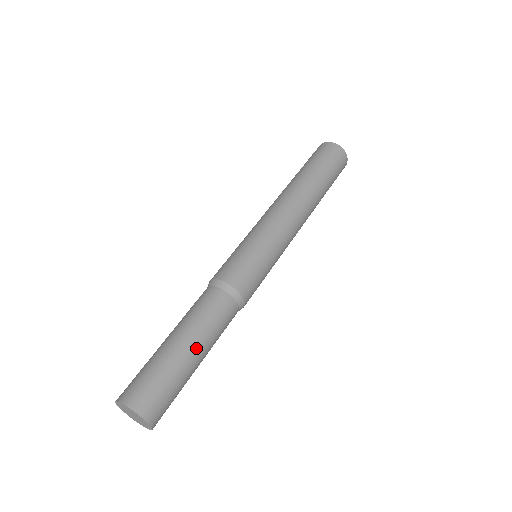
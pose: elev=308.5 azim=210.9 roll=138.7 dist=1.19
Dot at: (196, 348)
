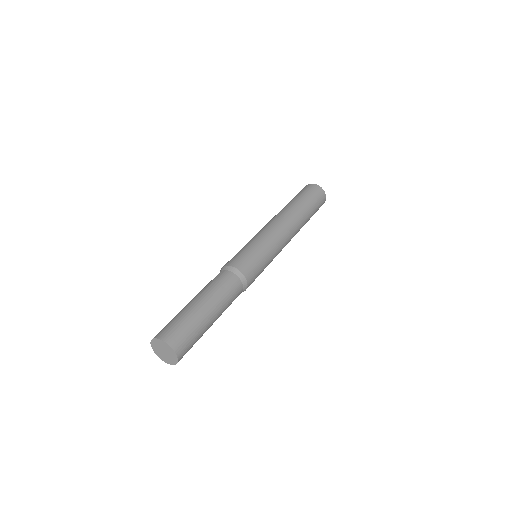
Dot at: (215, 313)
